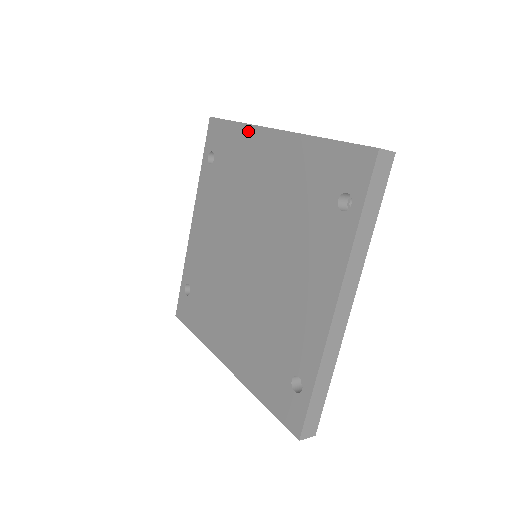
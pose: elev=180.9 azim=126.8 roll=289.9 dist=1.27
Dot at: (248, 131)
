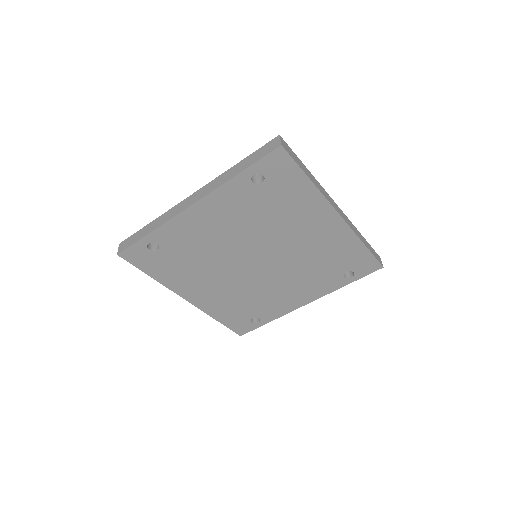
Dot at: (317, 197)
